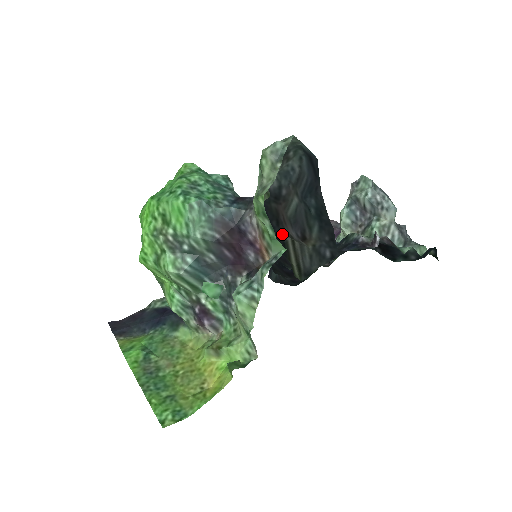
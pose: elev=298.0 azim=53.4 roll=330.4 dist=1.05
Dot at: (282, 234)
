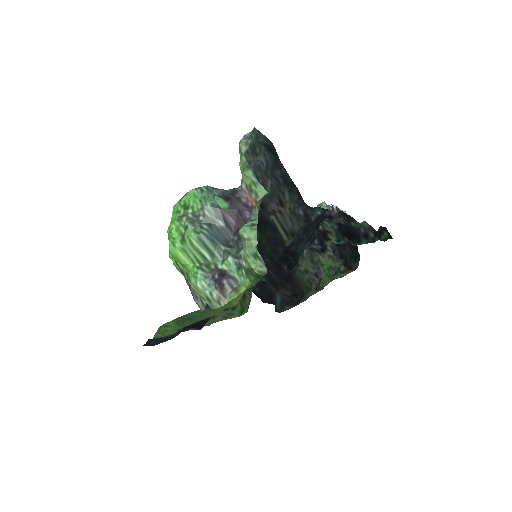
Dot at: (268, 216)
